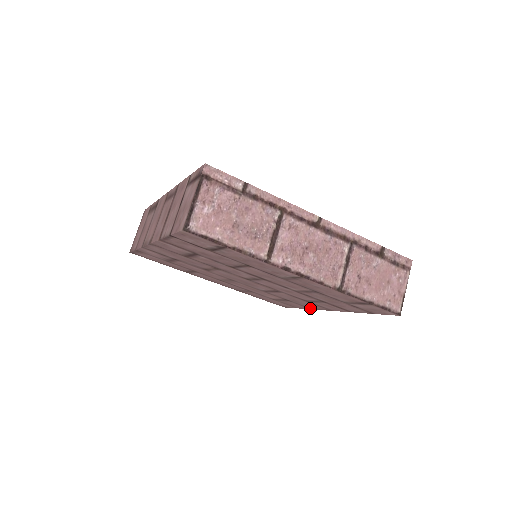
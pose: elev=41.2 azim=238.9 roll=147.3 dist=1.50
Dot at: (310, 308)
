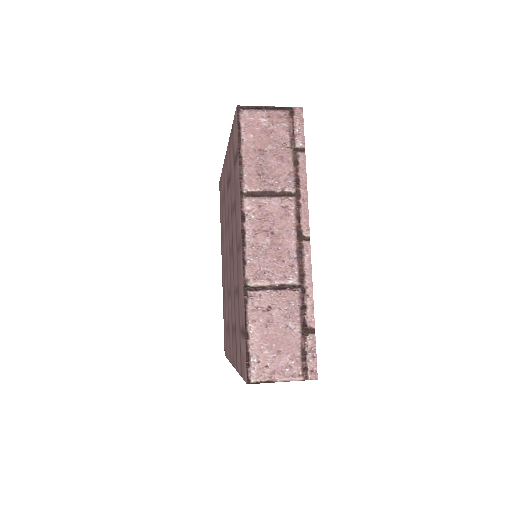
Dot at: occluded
